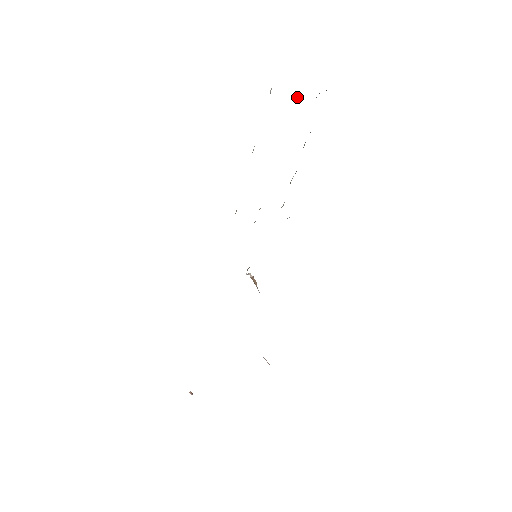
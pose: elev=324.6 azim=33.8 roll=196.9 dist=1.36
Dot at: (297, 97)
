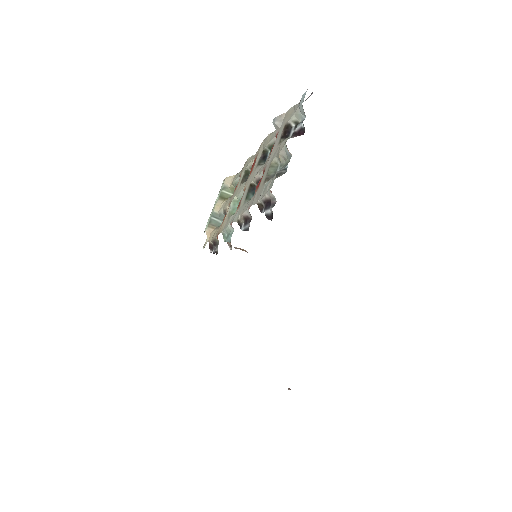
Dot at: (286, 160)
